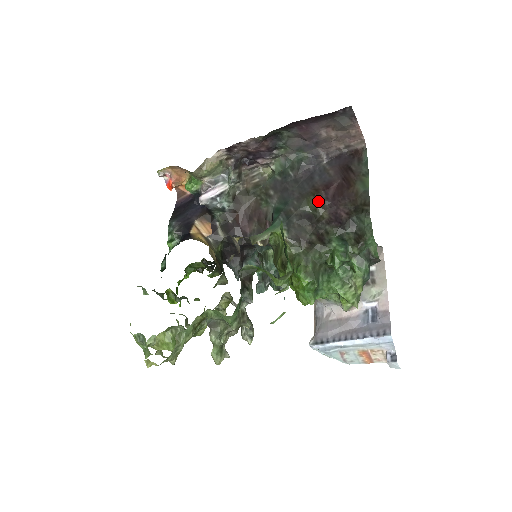
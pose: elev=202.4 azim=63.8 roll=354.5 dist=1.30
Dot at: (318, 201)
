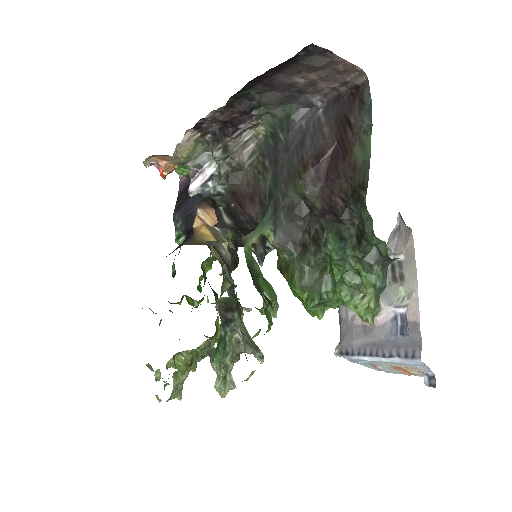
Dot at: (306, 185)
